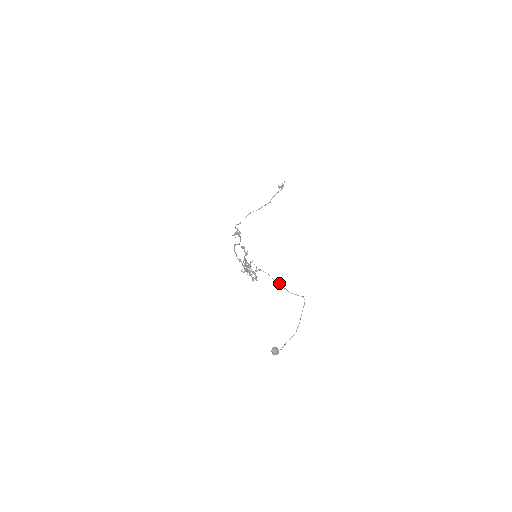
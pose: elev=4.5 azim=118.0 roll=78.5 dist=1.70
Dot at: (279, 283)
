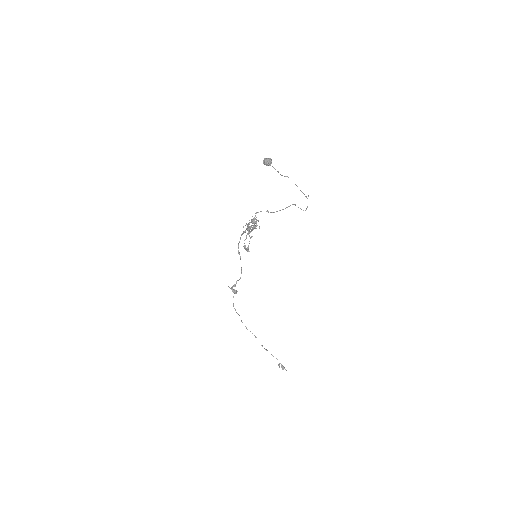
Dot at: occluded
